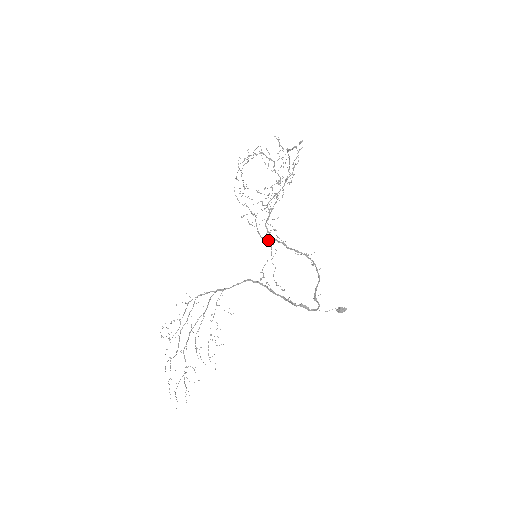
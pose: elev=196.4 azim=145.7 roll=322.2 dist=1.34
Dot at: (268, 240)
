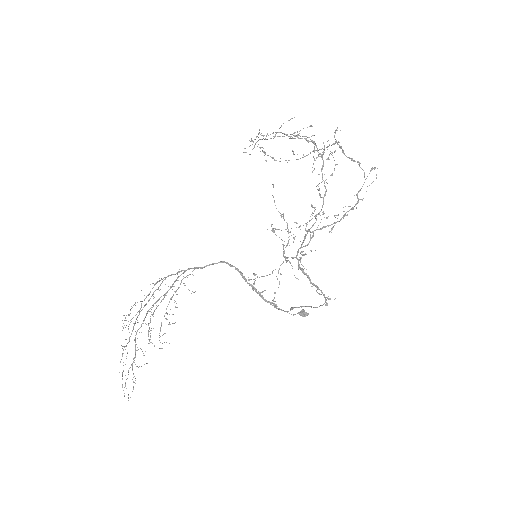
Dot at: (289, 261)
